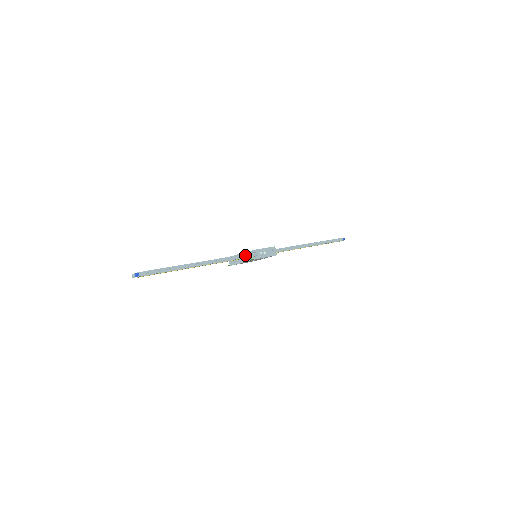
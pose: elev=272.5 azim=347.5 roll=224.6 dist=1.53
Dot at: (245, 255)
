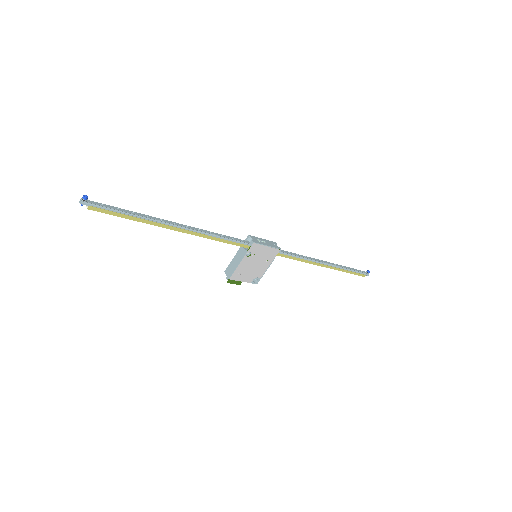
Dot at: (238, 239)
